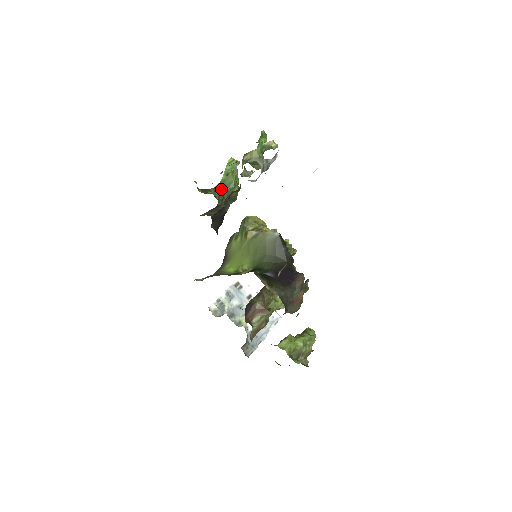
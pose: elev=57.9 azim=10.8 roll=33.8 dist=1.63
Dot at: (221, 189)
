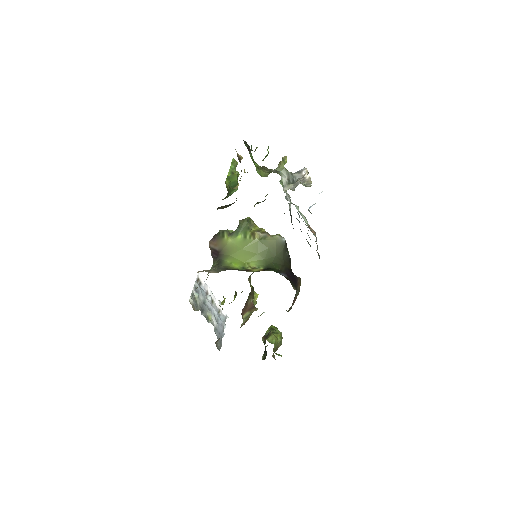
Dot at: occluded
